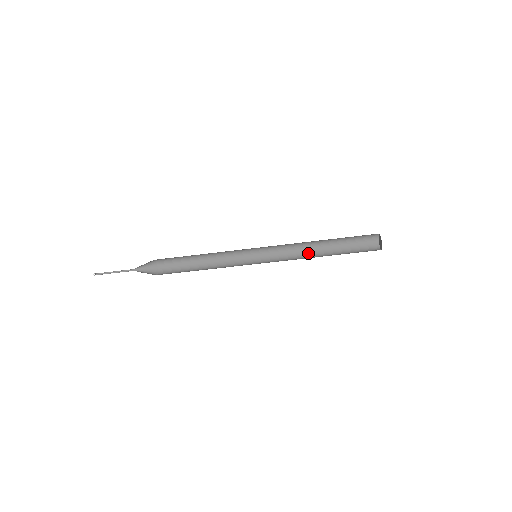
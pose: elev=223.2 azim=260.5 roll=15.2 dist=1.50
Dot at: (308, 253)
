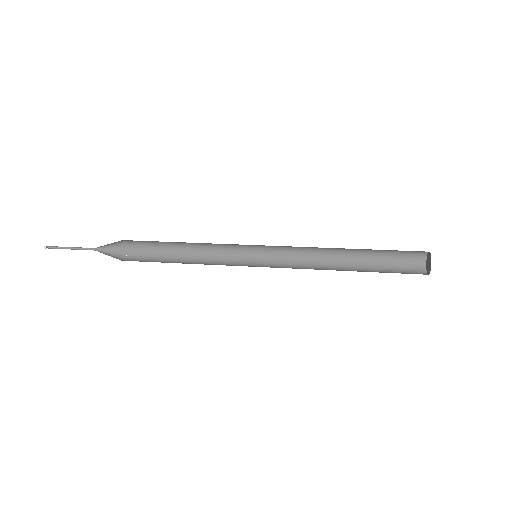
Dot at: (327, 255)
